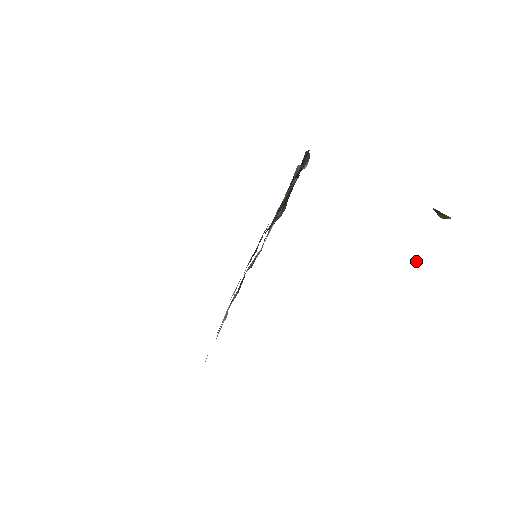
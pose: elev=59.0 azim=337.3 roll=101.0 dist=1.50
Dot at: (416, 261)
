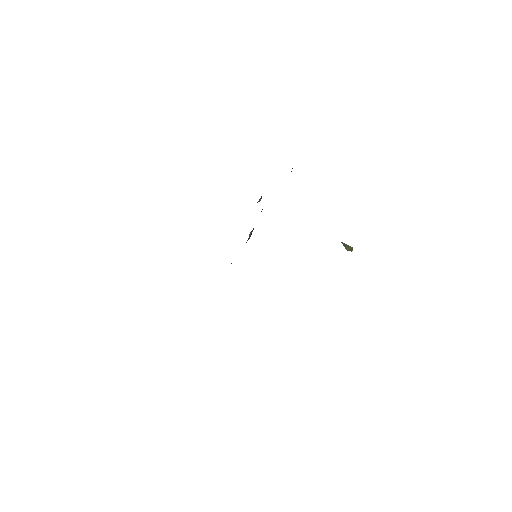
Dot at: occluded
